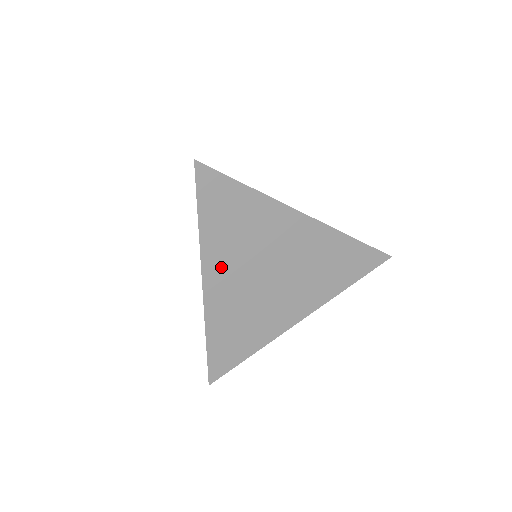
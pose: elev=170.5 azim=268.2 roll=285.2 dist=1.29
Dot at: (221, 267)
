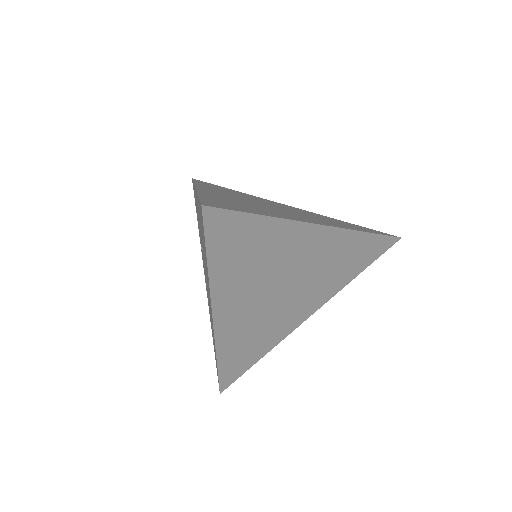
Dot at: (233, 299)
